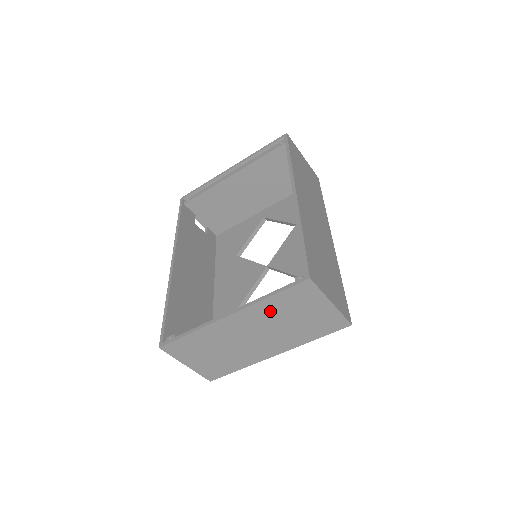
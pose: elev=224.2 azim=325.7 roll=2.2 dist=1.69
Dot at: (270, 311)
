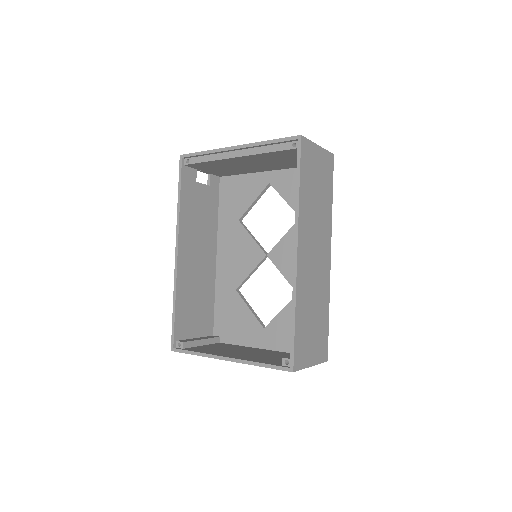
Dot at: occluded
